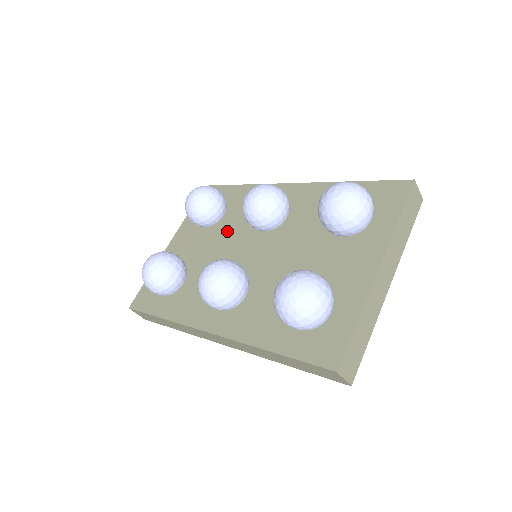
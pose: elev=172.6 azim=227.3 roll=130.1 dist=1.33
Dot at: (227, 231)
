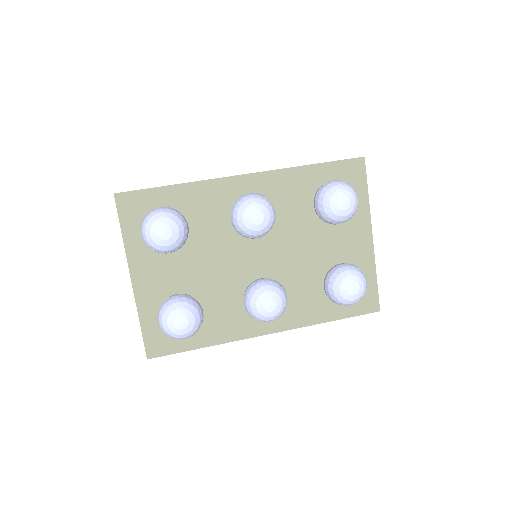
Dot at: (207, 245)
